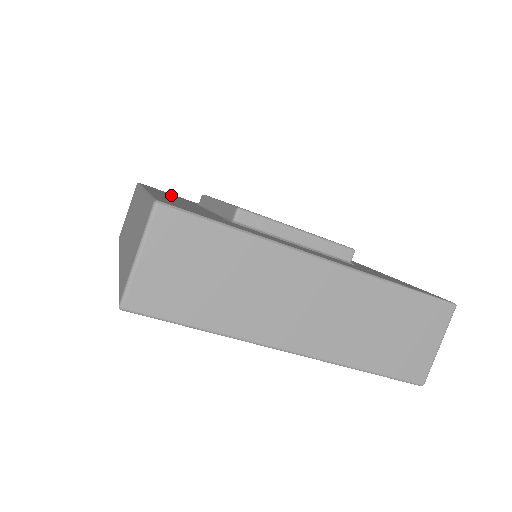
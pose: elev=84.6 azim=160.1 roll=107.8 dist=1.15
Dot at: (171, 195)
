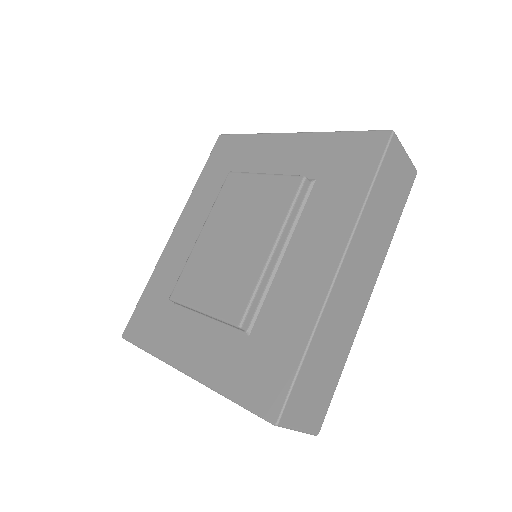
Dot at: (217, 176)
